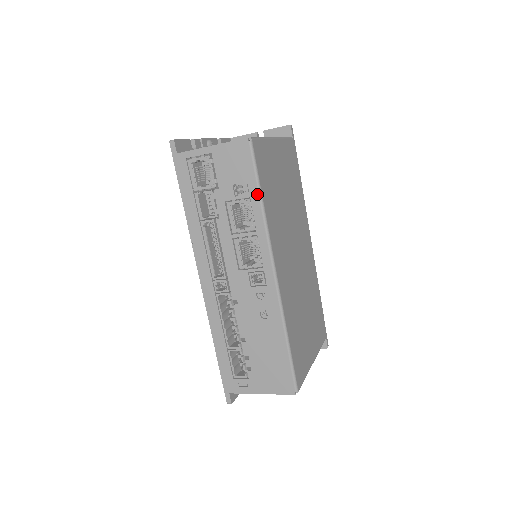
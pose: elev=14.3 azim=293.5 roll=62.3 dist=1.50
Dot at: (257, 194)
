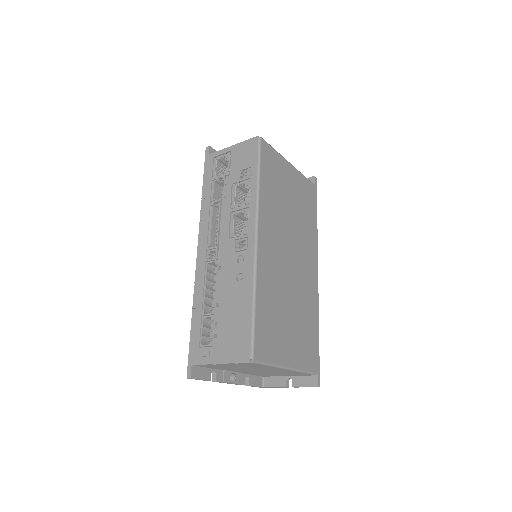
Dot at: (256, 175)
